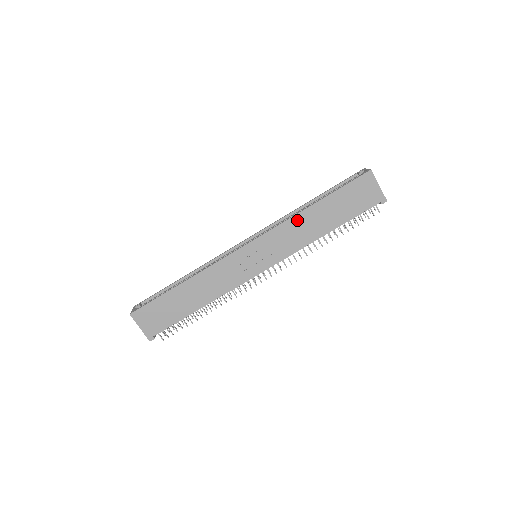
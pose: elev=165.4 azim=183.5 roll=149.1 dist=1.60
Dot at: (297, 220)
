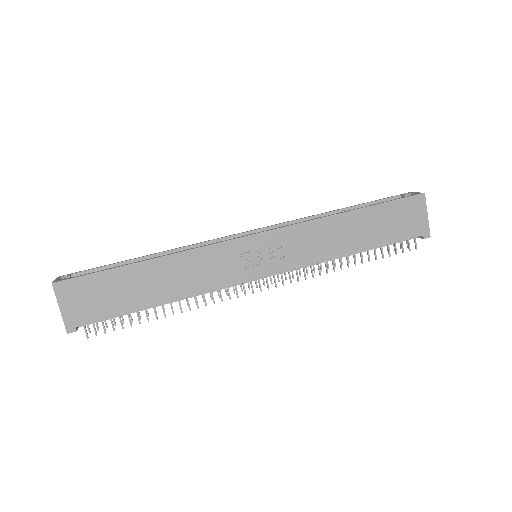
Dot at: (325, 224)
